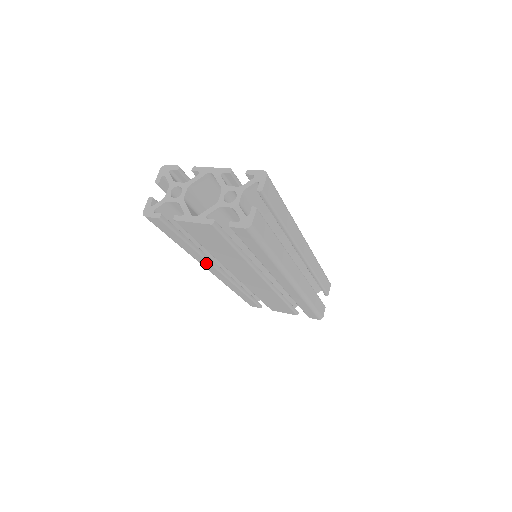
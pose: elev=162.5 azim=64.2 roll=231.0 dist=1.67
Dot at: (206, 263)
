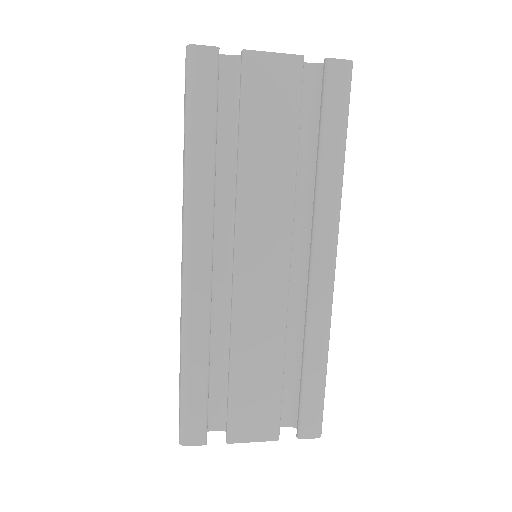
Dot at: (204, 219)
